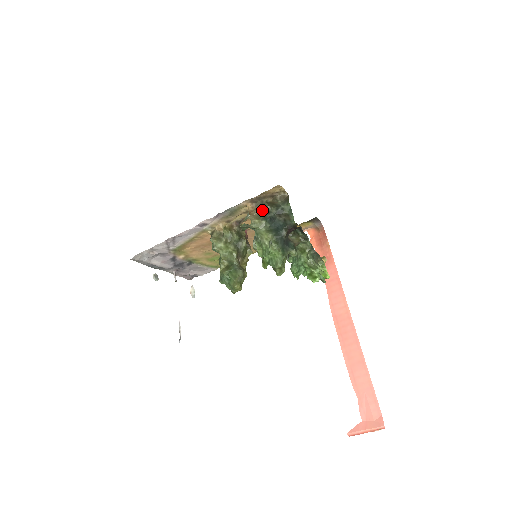
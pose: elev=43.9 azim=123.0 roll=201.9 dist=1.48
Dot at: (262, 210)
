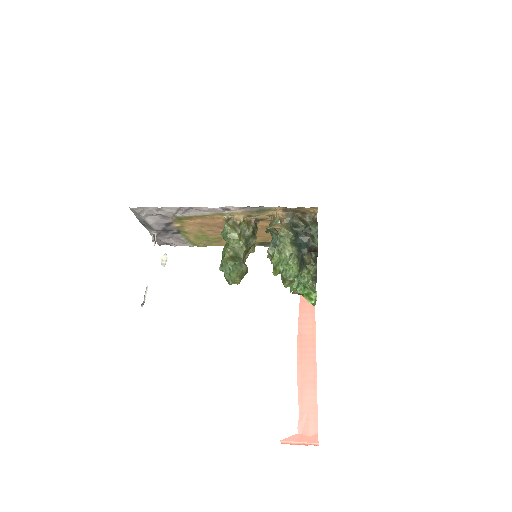
Dot at: (292, 222)
